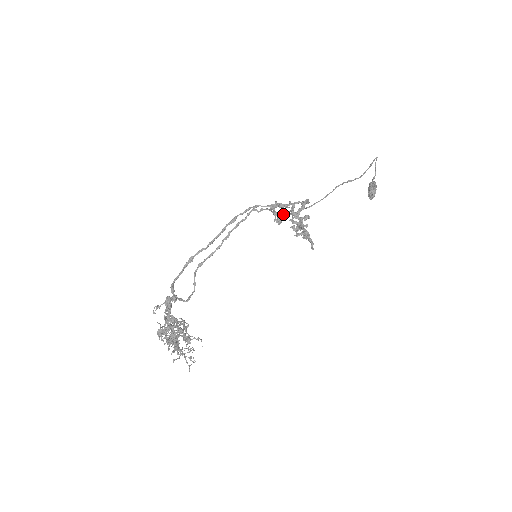
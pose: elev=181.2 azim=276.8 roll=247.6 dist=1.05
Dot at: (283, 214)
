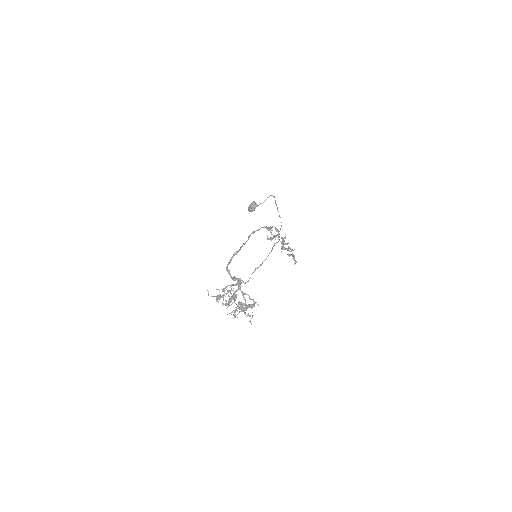
Dot at: occluded
